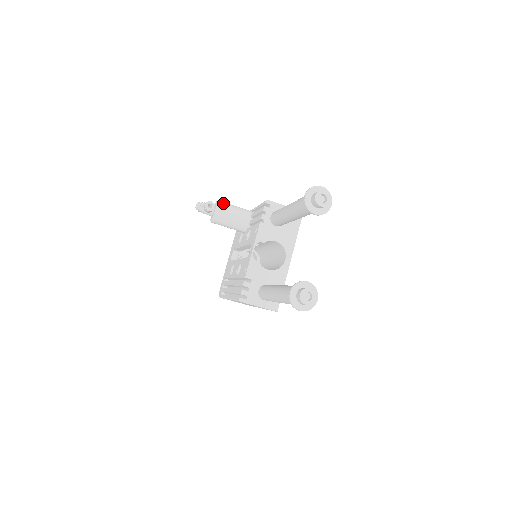
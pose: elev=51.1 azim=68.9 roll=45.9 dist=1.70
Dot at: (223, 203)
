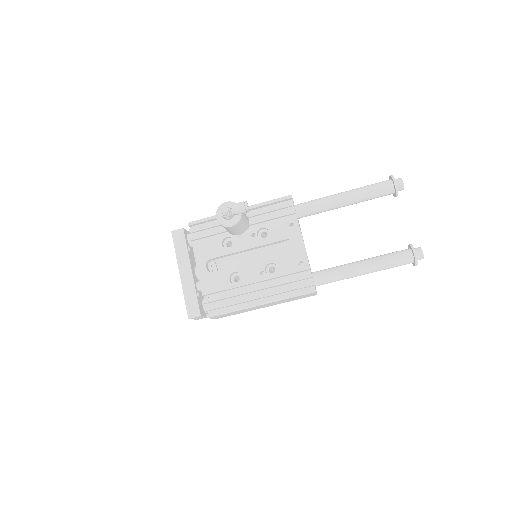
Dot at: occluded
